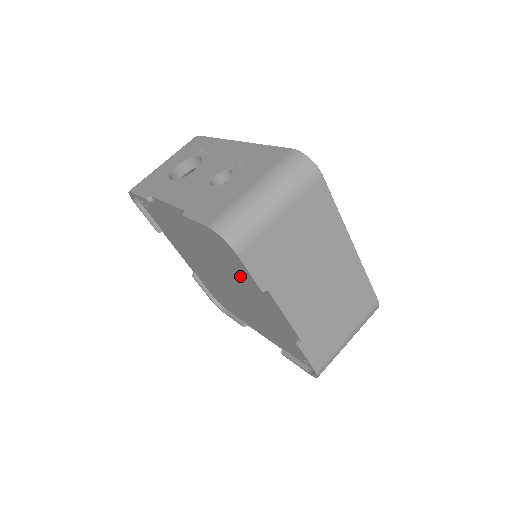
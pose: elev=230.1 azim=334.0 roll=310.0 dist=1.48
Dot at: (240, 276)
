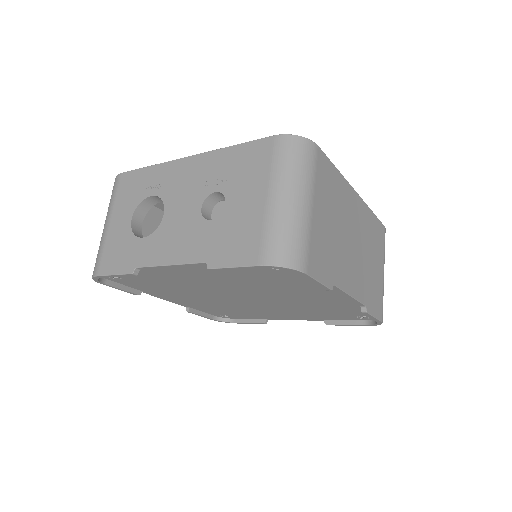
Dot at: (285, 288)
